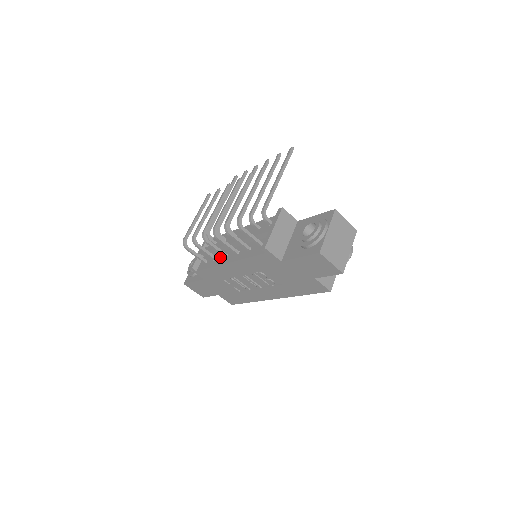
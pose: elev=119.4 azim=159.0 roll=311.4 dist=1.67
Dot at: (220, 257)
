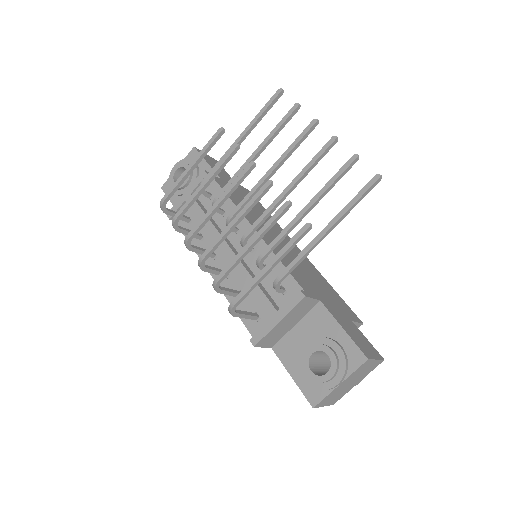
Dot at: (207, 245)
